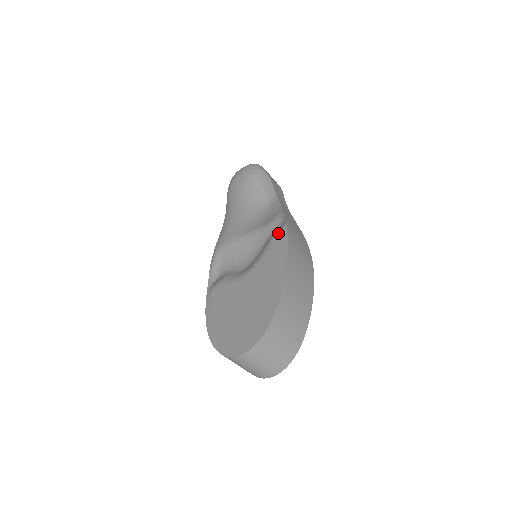
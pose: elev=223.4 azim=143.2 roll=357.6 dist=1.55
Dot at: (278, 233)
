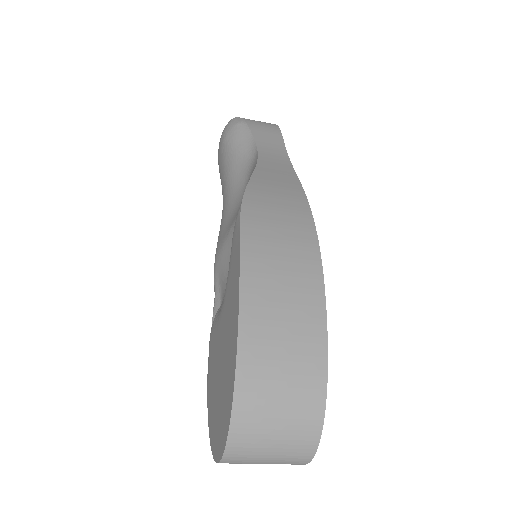
Dot at: occluded
